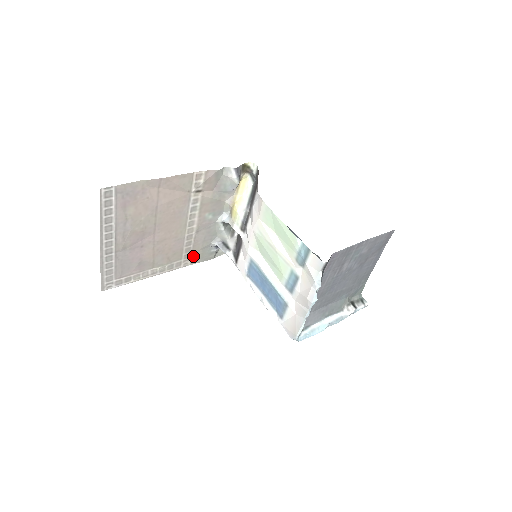
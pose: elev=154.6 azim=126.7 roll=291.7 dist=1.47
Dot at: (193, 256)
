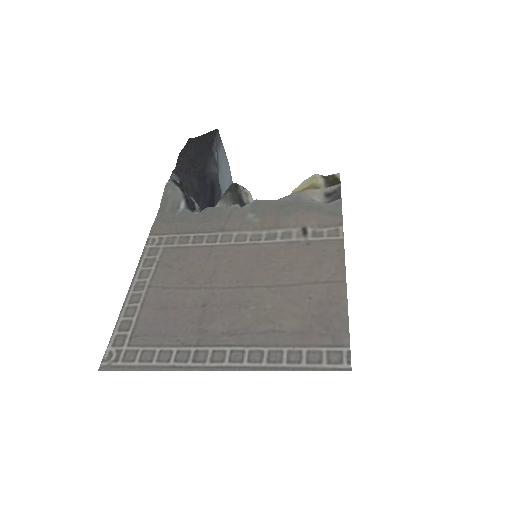
Dot at: (168, 231)
